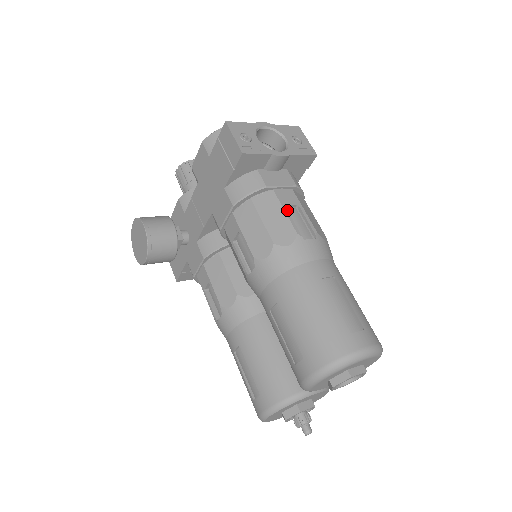
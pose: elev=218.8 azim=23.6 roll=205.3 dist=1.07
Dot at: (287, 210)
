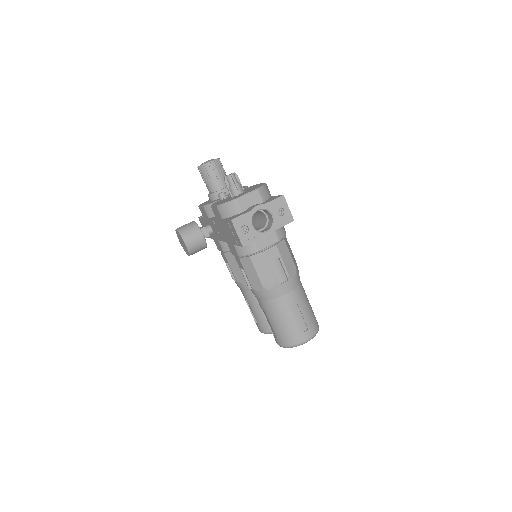
Dot at: (271, 265)
